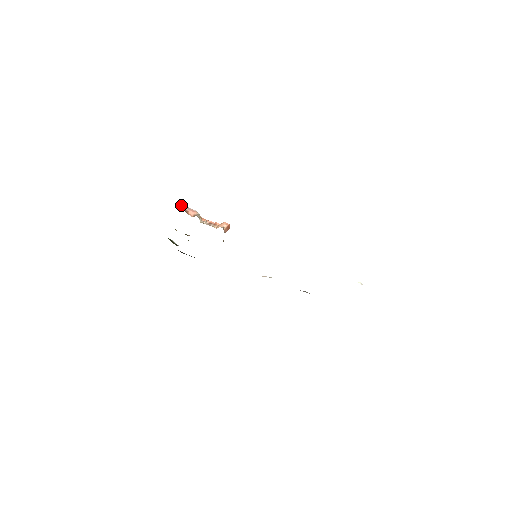
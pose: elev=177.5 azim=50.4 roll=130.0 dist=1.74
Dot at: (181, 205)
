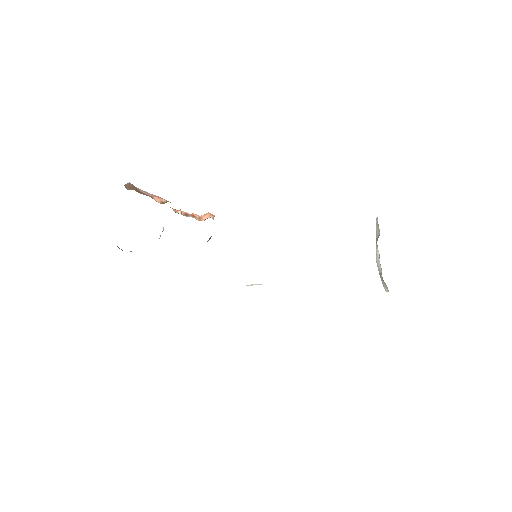
Dot at: (134, 187)
